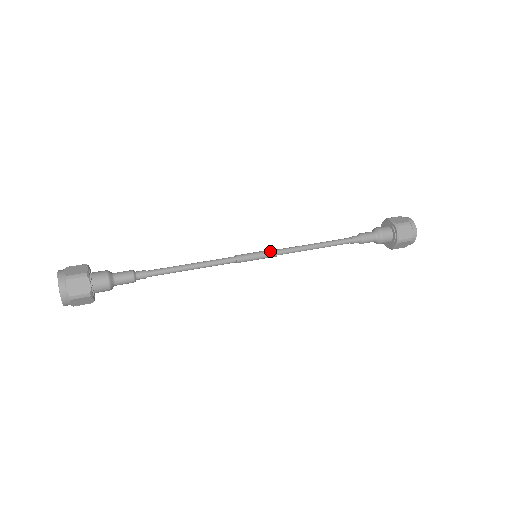
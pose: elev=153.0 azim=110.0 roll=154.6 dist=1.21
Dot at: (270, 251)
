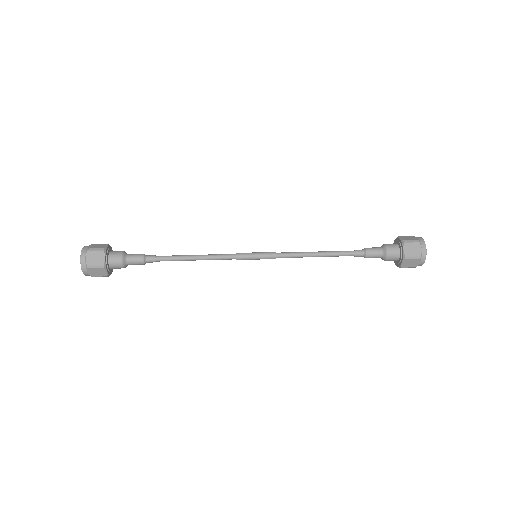
Dot at: (269, 253)
